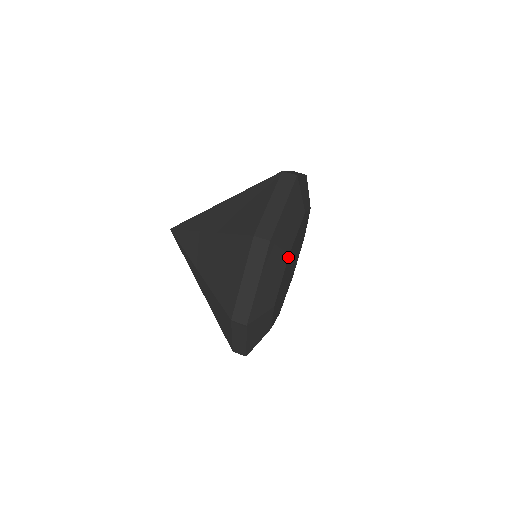
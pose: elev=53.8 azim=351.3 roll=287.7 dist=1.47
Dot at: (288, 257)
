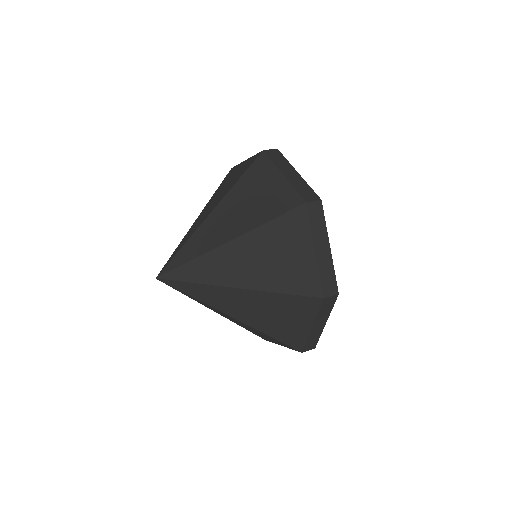
Dot at: occluded
